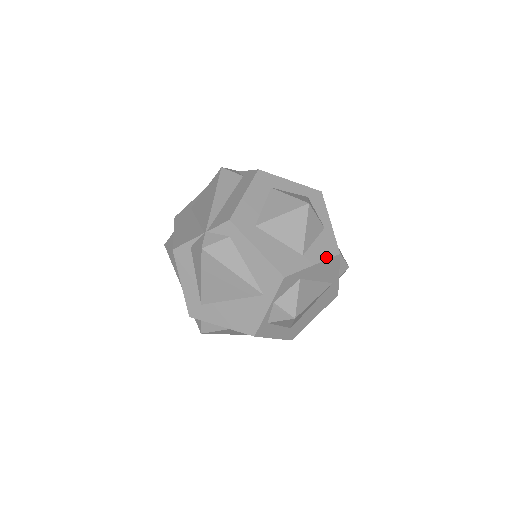
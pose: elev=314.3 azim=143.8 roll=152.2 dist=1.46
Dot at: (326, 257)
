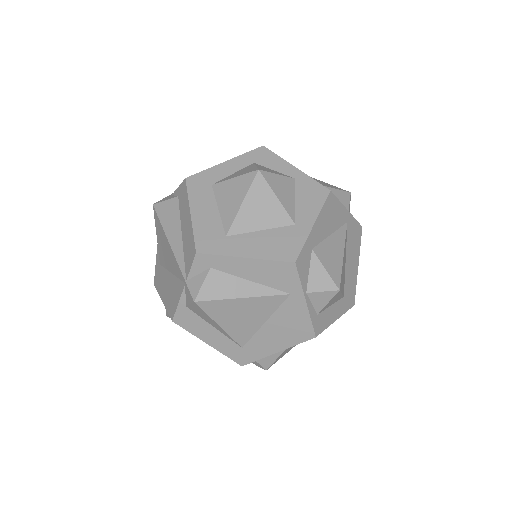
Dot at: (319, 206)
